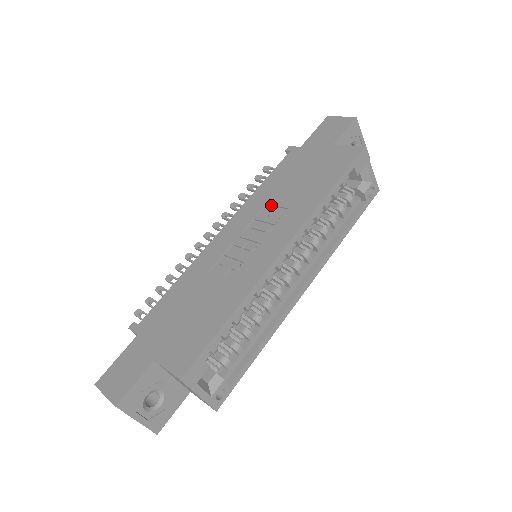
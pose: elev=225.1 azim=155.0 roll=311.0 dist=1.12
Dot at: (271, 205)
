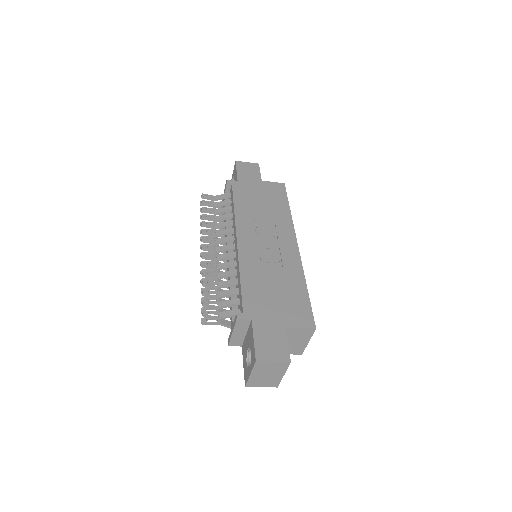
Dot at: (258, 220)
